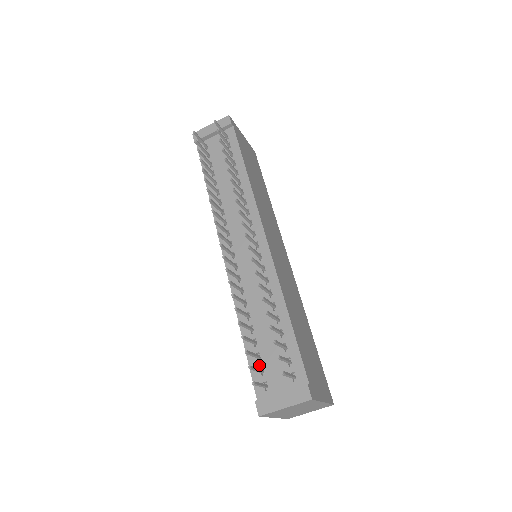
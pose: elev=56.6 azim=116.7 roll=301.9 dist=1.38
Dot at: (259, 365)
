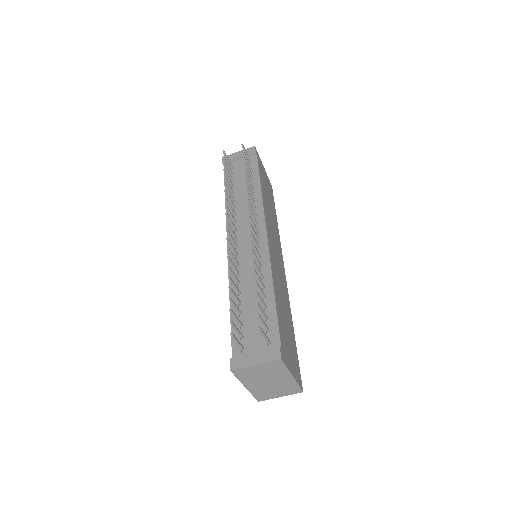
Dot at: (240, 331)
